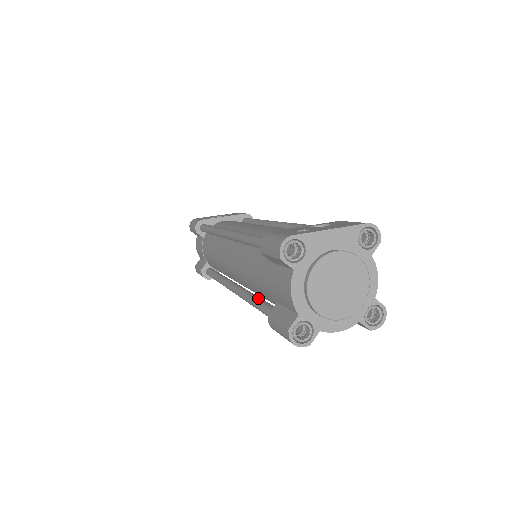
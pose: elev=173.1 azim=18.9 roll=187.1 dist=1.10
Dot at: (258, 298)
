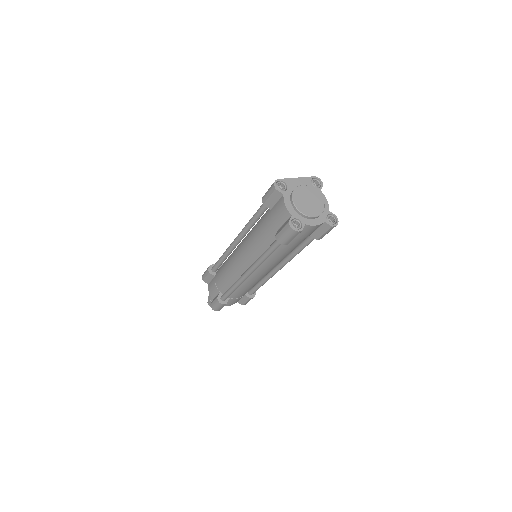
Dot at: occluded
